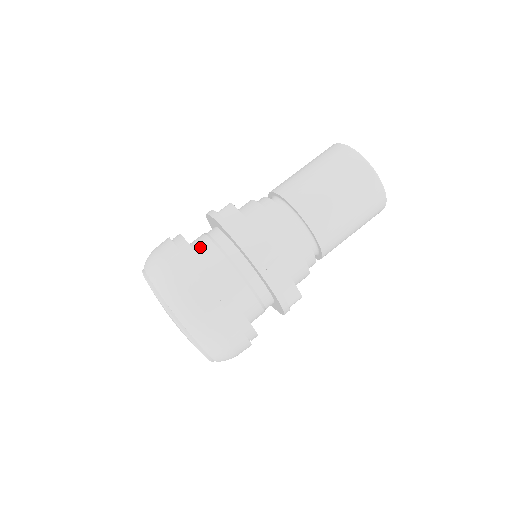
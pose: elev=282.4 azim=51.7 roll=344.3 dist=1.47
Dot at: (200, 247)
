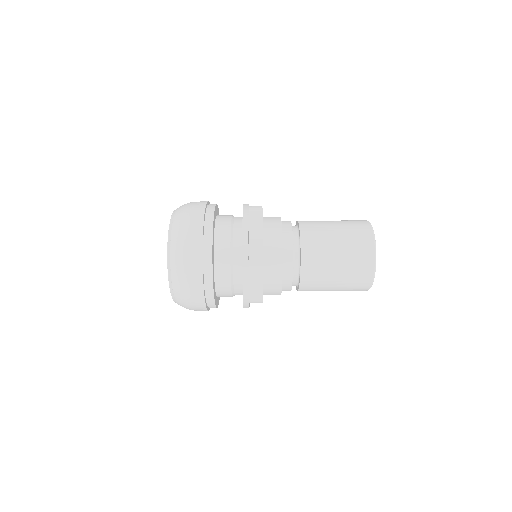
Dot at: (221, 219)
